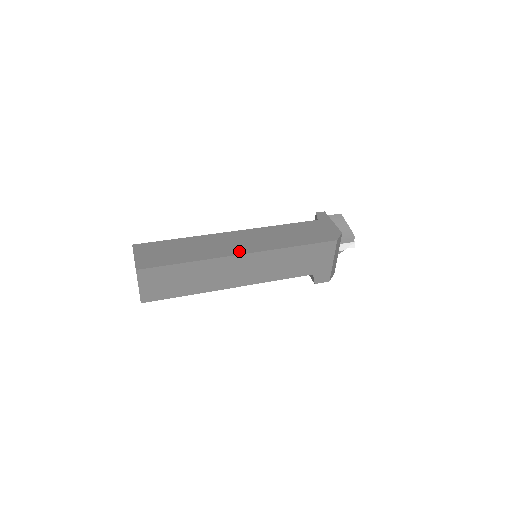
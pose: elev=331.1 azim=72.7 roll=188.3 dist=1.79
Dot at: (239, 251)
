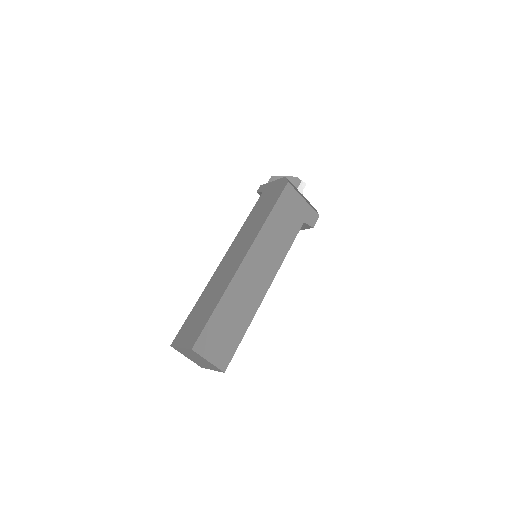
Dot at: (240, 259)
